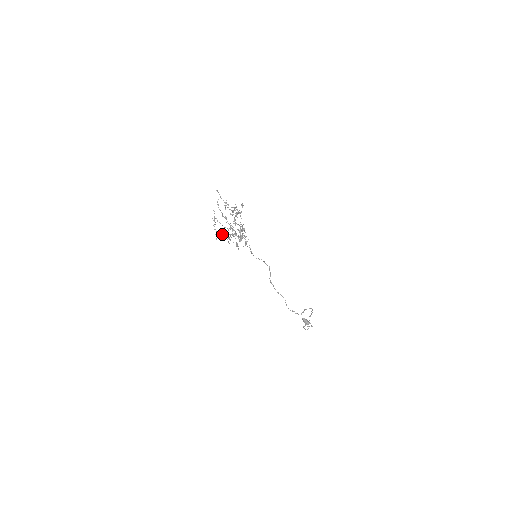
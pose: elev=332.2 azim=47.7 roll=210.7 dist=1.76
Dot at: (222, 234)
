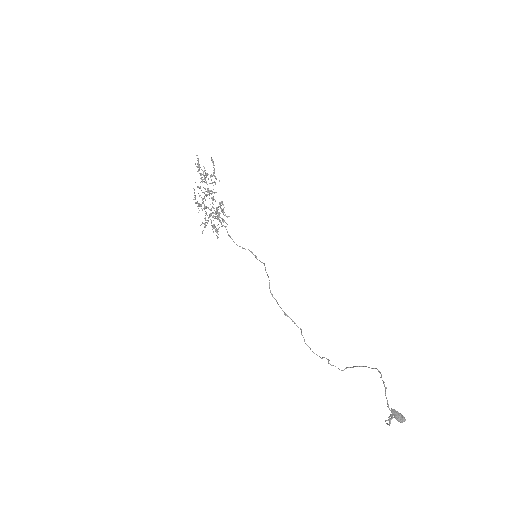
Dot at: (205, 222)
